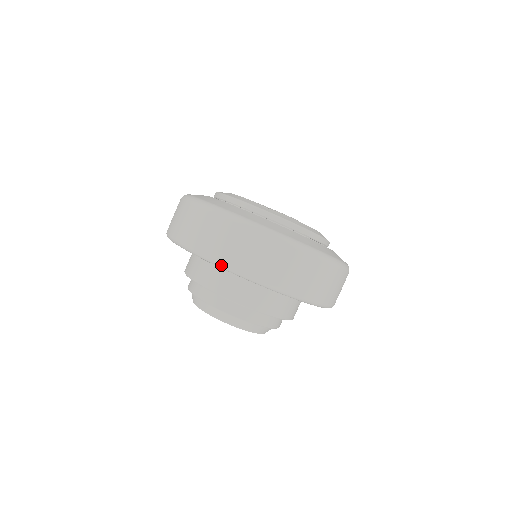
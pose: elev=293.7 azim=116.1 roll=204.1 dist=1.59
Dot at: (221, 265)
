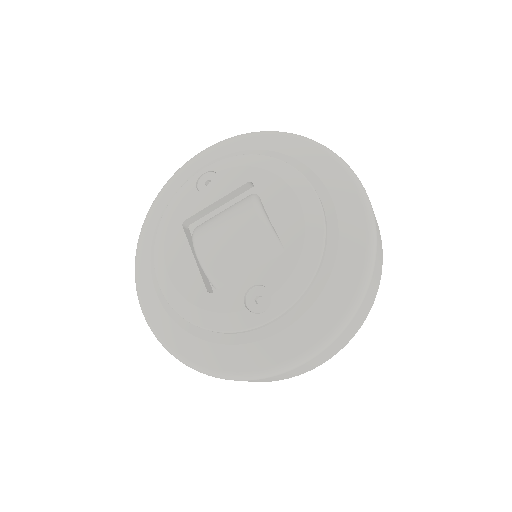
Dot at: occluded
